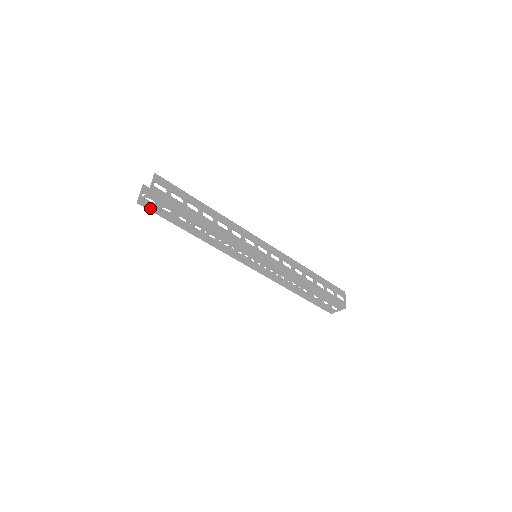
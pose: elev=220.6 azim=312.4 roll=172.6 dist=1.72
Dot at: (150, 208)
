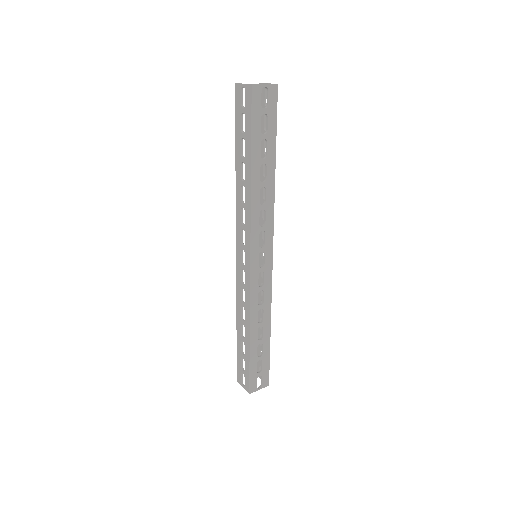
Dot at: (255, 103)
